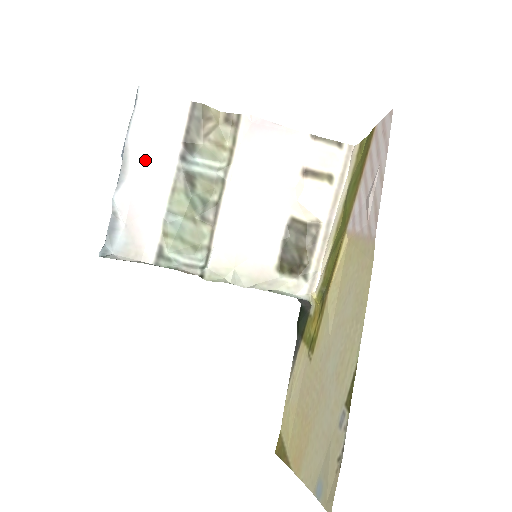
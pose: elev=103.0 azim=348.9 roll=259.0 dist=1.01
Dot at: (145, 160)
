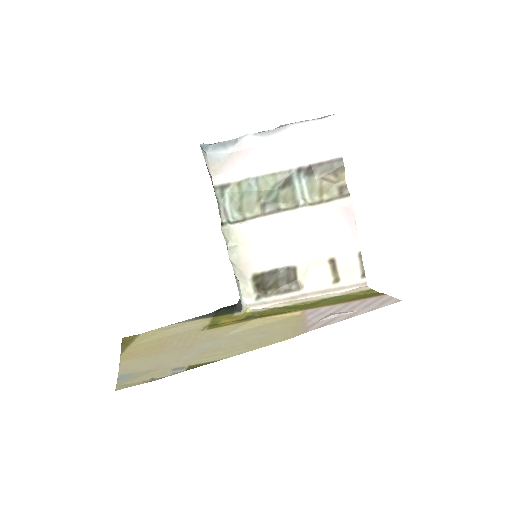
Dot at: (285, 144)
